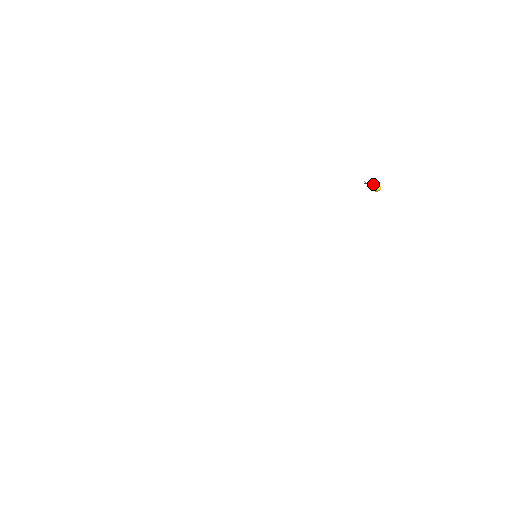
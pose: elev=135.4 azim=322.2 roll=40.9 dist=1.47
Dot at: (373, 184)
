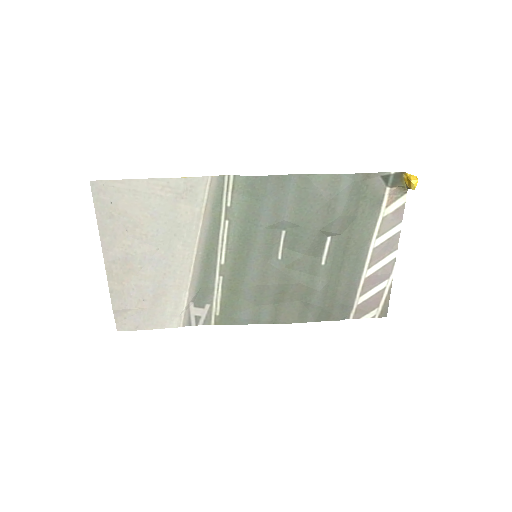
Dot at: (407, 178)
